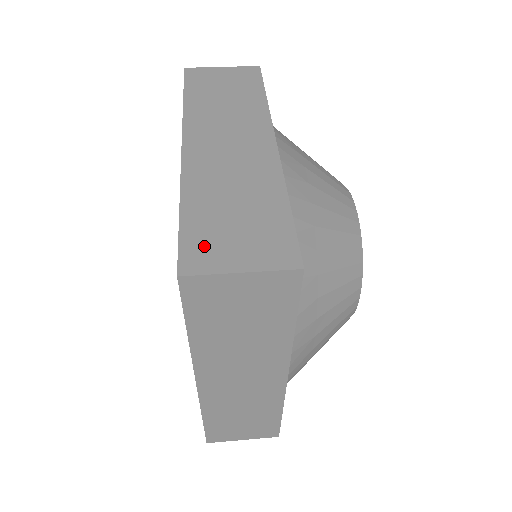
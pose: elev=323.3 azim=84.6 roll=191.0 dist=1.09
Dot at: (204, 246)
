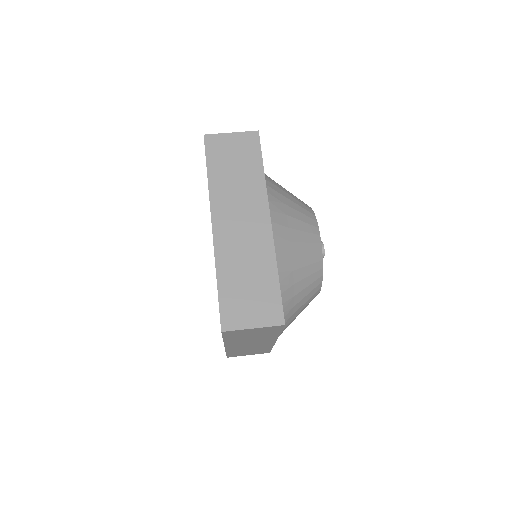
Dot at: (233, 311)
